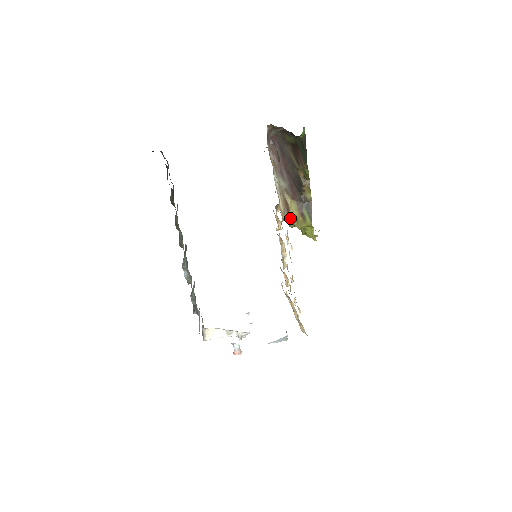
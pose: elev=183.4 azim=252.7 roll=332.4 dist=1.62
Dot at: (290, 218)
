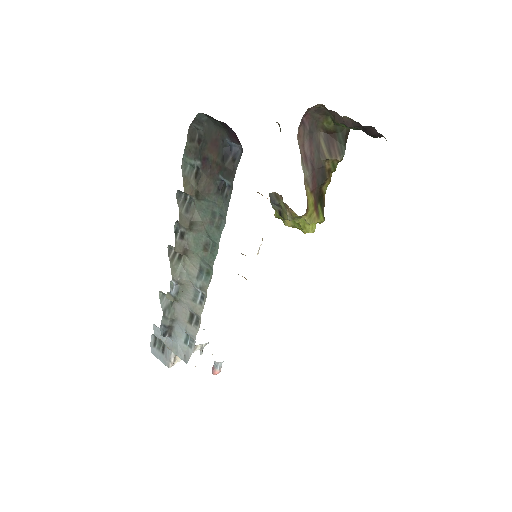
Dot at: (306, 214)
